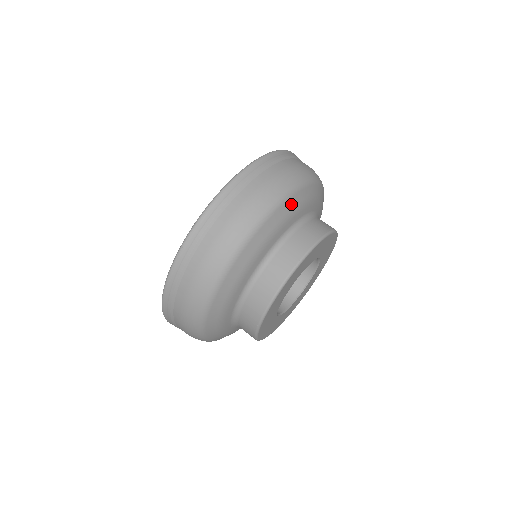
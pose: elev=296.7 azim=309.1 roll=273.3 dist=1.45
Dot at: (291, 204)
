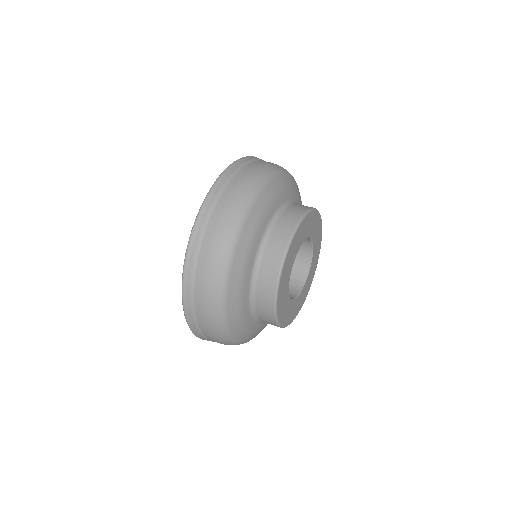
Dot at: (256, 212)
